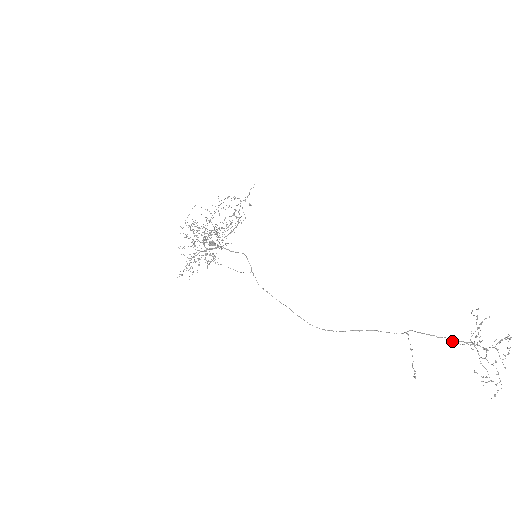
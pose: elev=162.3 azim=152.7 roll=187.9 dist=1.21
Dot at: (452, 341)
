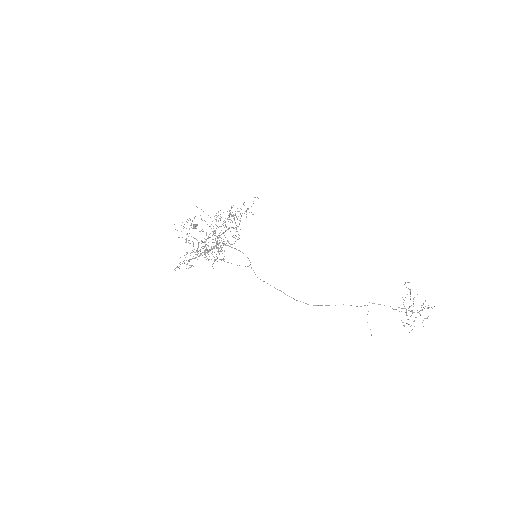
Dot at: (395, 309)
